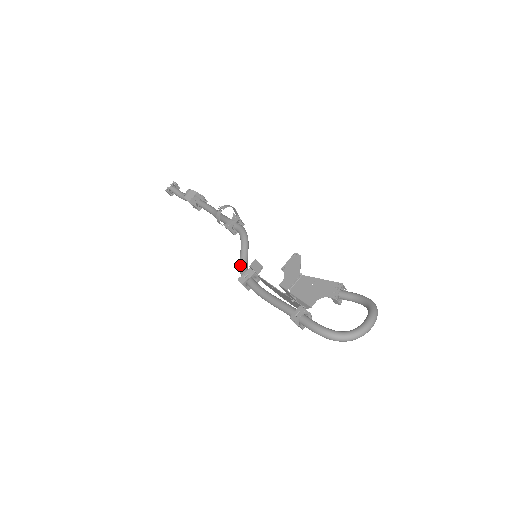
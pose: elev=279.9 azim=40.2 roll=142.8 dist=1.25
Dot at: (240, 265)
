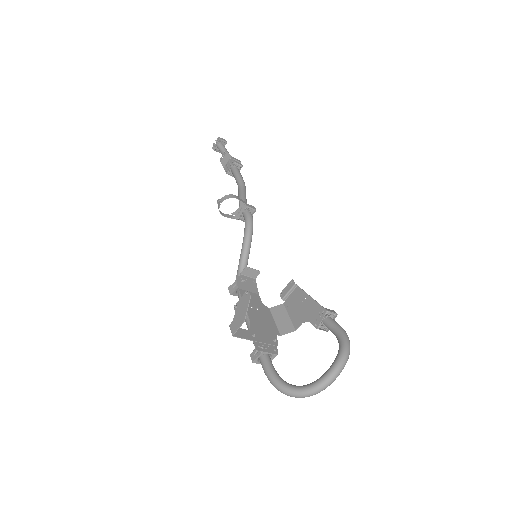
Dot at: occluded
